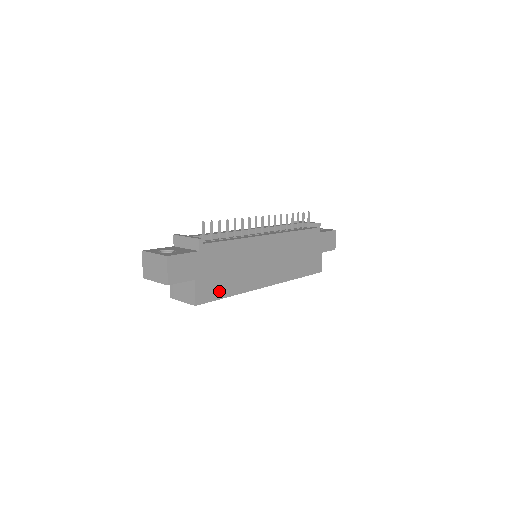
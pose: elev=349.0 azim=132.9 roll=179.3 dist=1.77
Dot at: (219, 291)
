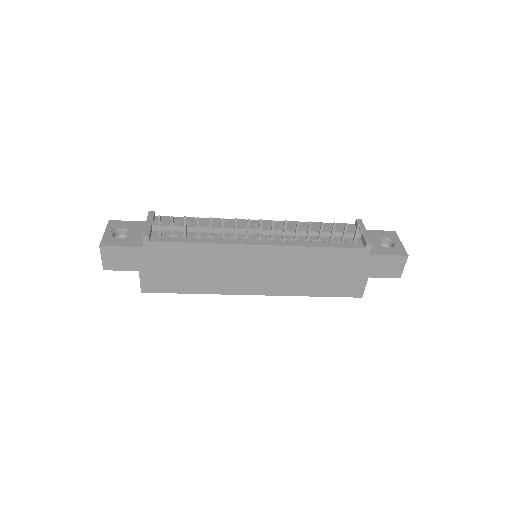
Dot at: (175, 286)
